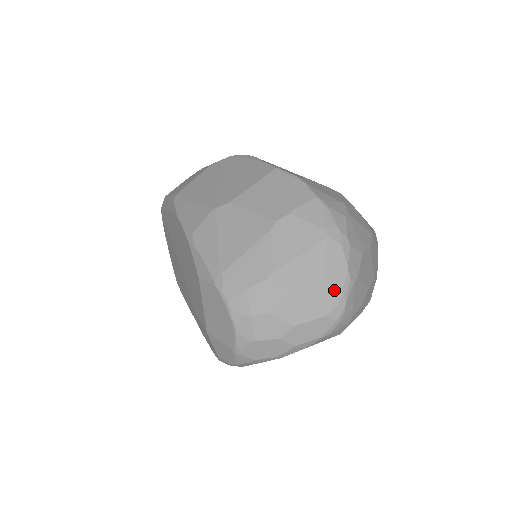
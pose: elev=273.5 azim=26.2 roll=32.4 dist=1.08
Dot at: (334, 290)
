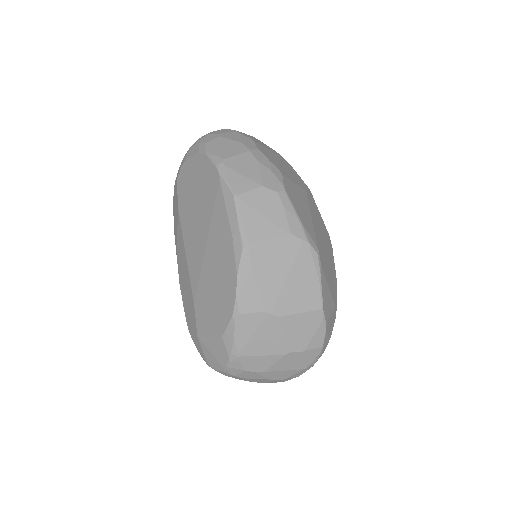
Dot at: (282, 381)
